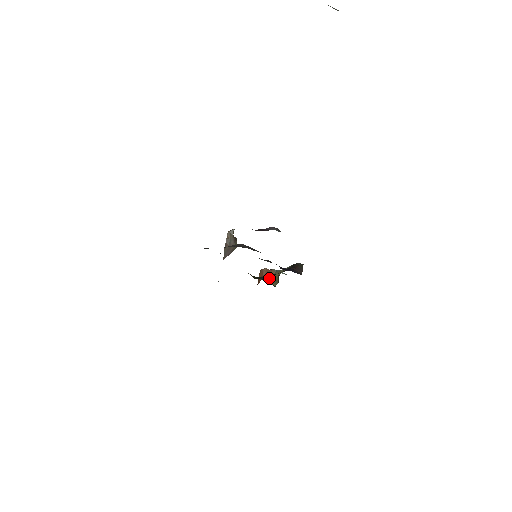
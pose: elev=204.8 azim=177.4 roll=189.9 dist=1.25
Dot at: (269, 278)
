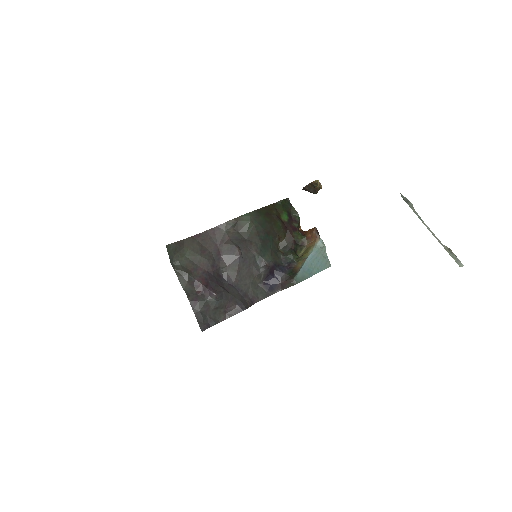
Dot at: (309, 242)
